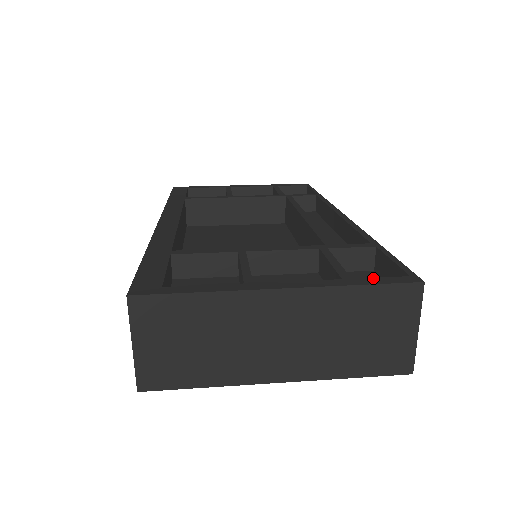
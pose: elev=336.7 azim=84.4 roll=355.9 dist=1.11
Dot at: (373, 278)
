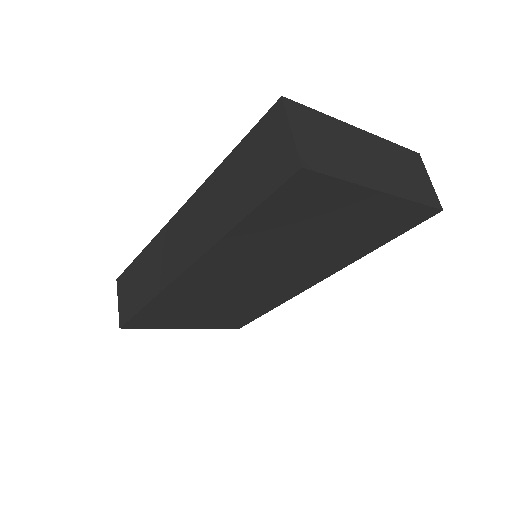
Dot at: occluded
